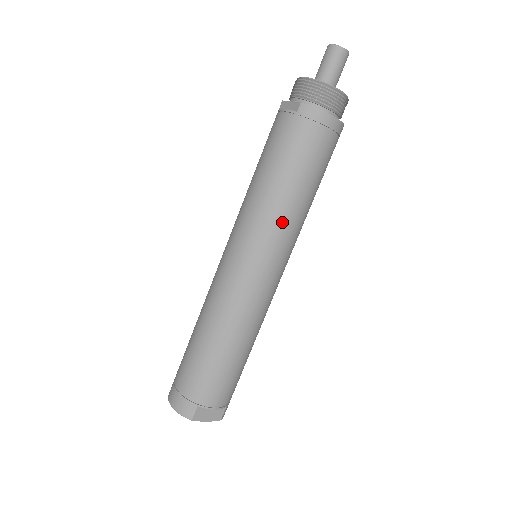
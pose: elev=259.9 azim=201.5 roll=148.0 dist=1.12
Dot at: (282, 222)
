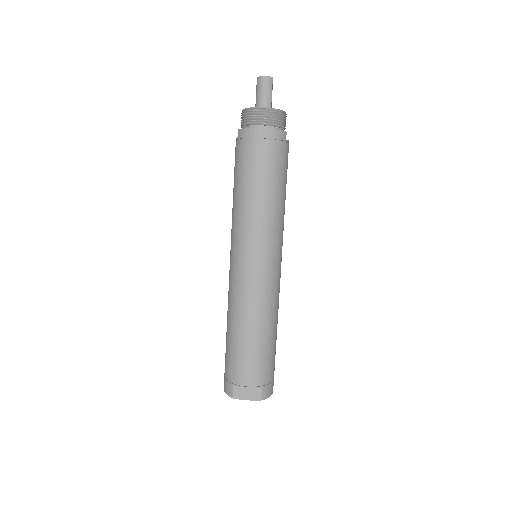
Dot at: (249, 222)
